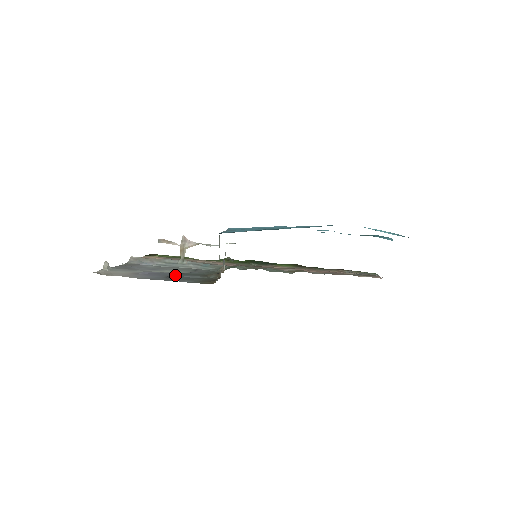
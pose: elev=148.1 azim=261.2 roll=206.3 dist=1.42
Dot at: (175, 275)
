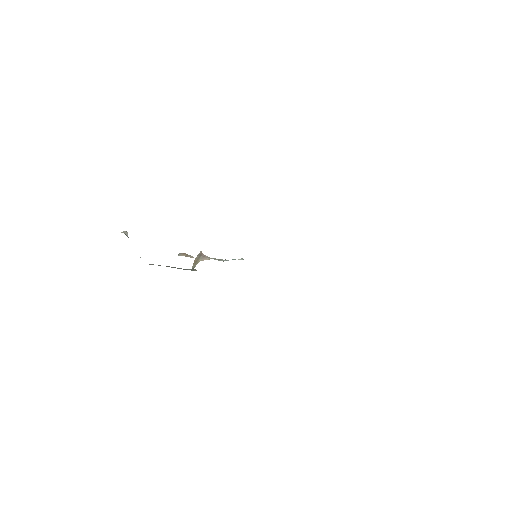
Dot at: occluded
